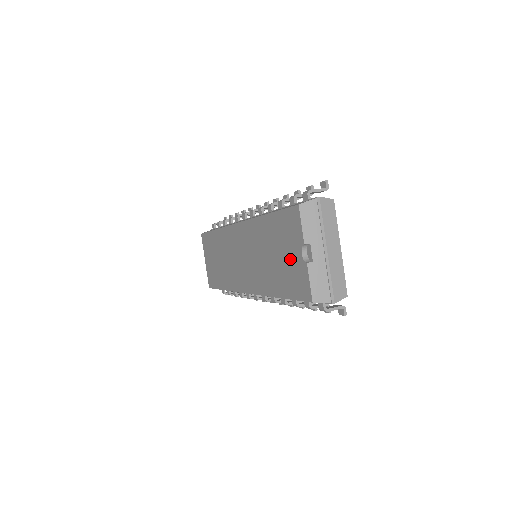
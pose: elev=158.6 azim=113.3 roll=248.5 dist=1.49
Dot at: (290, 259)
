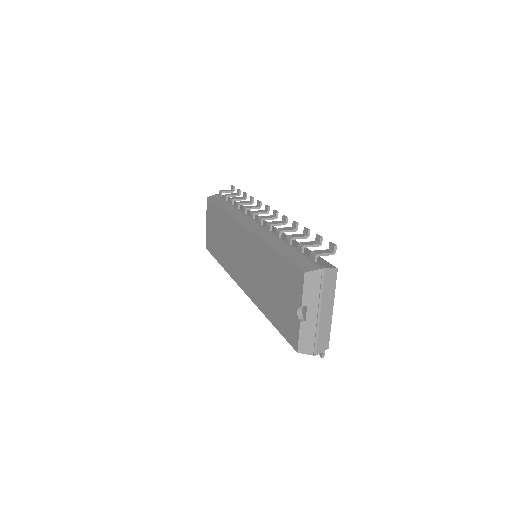
Dot at: (286, 304)
